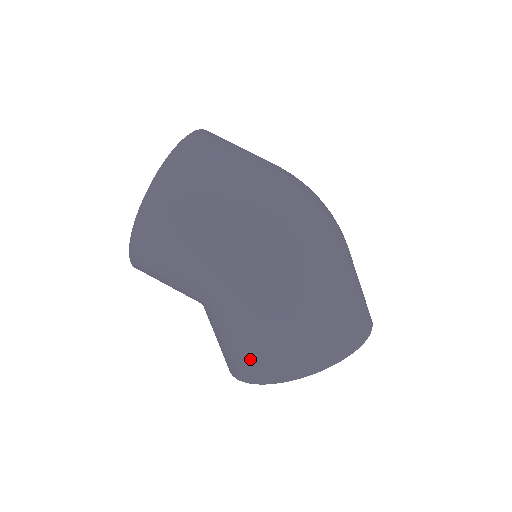
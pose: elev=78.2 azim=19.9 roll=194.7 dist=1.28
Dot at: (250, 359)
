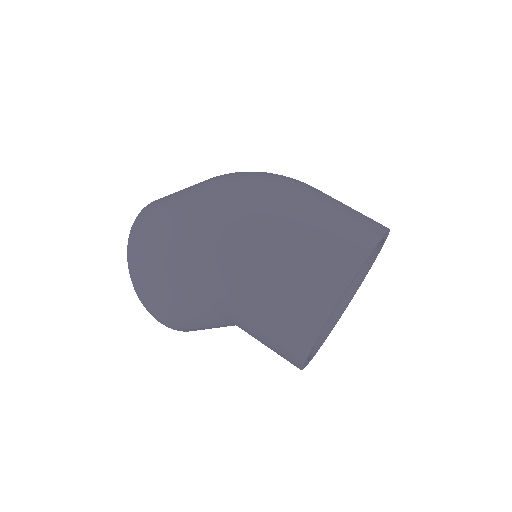
Dot at: (279, 343)
